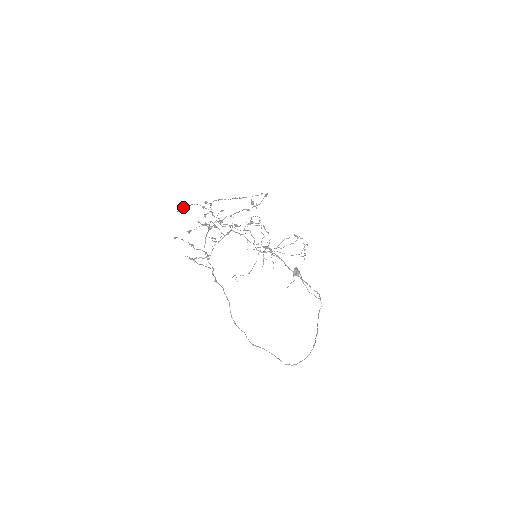
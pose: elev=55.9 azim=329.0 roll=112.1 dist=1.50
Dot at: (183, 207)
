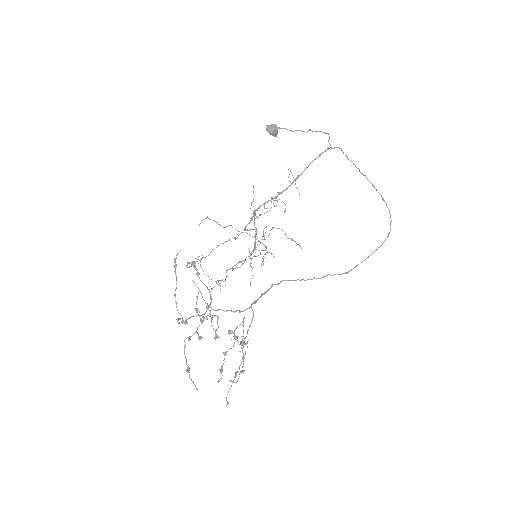
Dot at: (189, 375)
